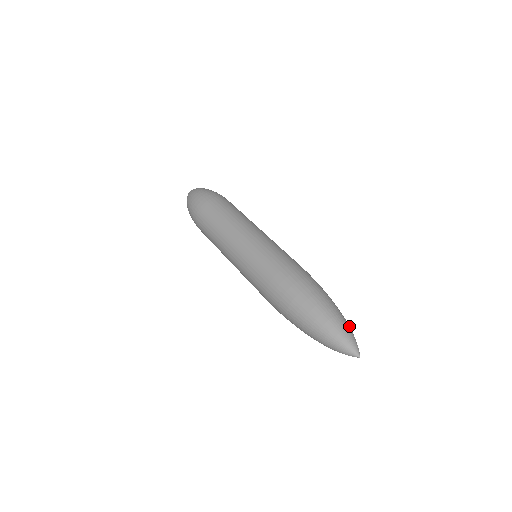
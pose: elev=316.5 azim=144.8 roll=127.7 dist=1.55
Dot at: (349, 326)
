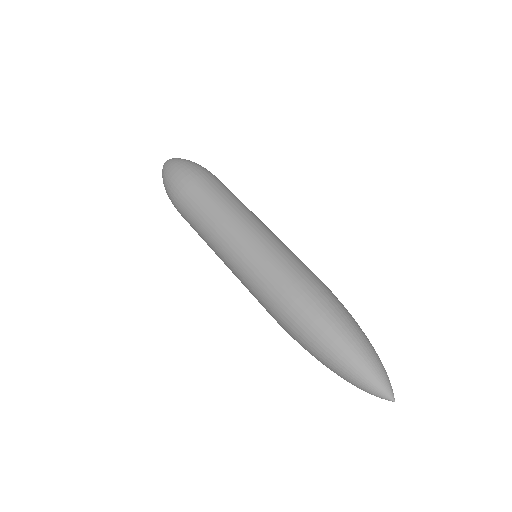
Dot at: (376, 361)
